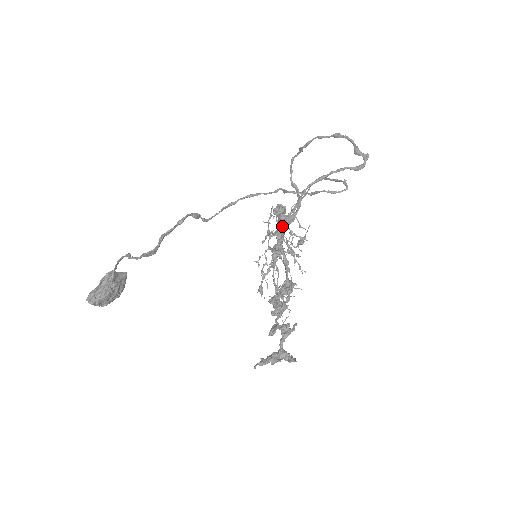
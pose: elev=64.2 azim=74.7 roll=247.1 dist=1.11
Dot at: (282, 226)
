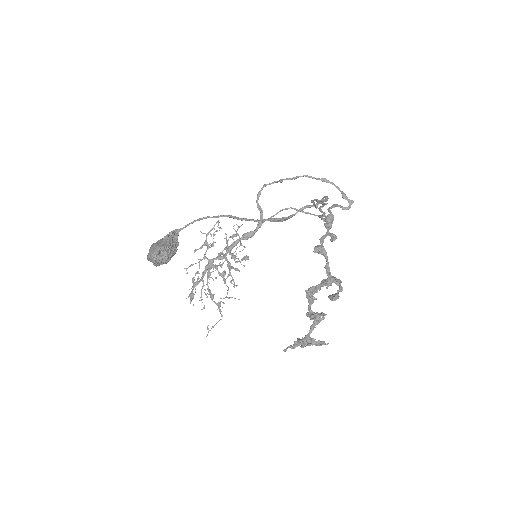
Dot at: (237, 239)
